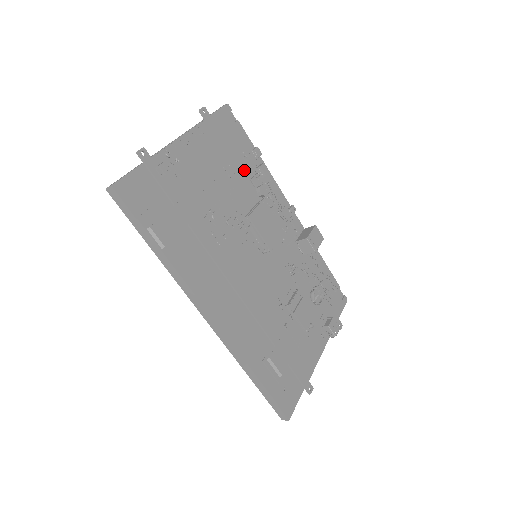
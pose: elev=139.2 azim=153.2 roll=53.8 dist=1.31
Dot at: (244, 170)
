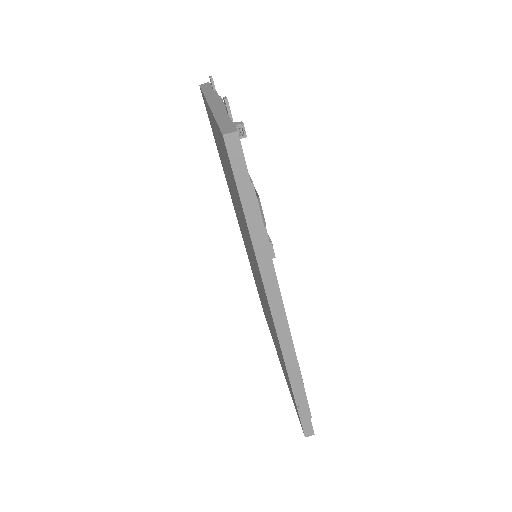
Dot at: occluded
